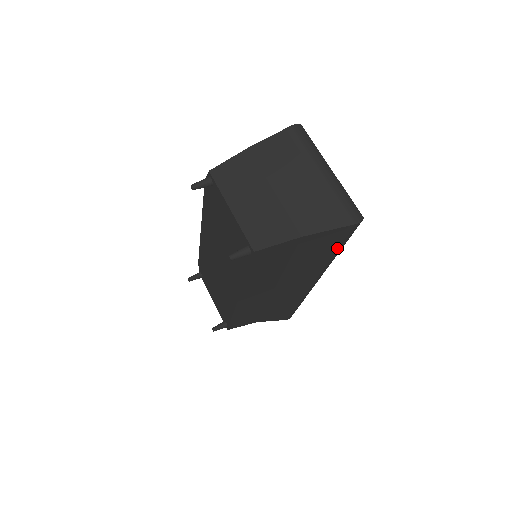
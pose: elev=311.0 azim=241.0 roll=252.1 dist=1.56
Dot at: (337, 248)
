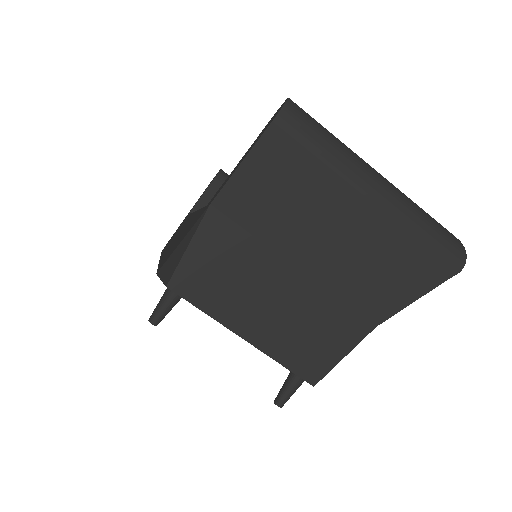
Dot at: occluded
